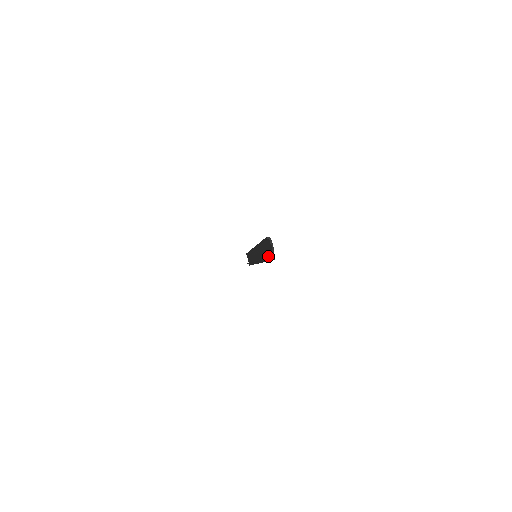
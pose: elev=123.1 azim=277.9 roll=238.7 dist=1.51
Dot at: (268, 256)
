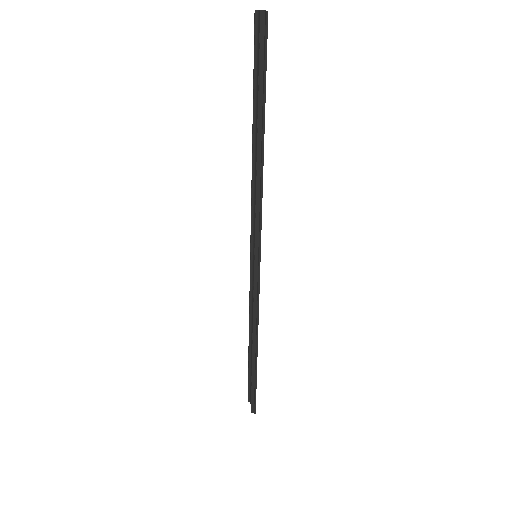
Dot at: (260, 25)
